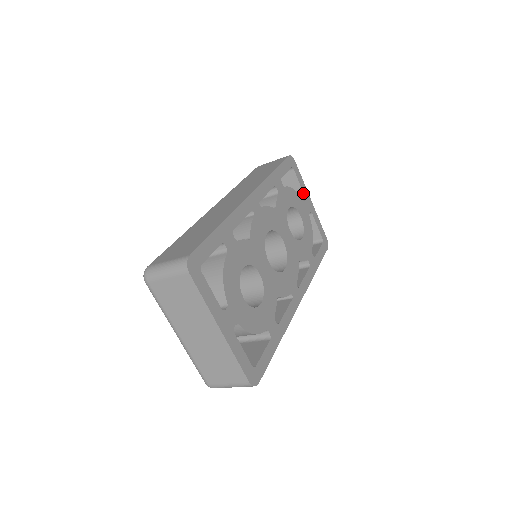
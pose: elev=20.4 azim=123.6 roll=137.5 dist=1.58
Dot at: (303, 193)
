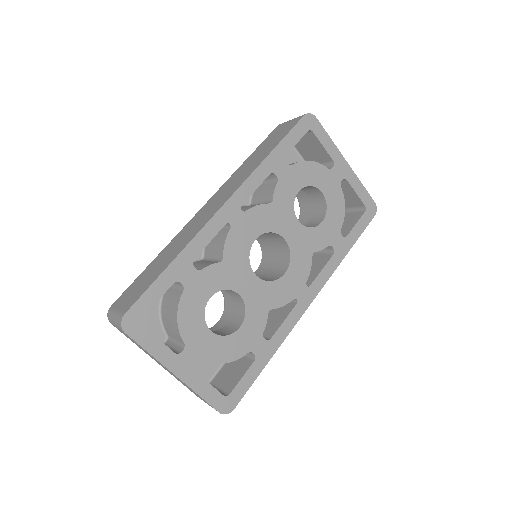
Dot at: (330, 157)
